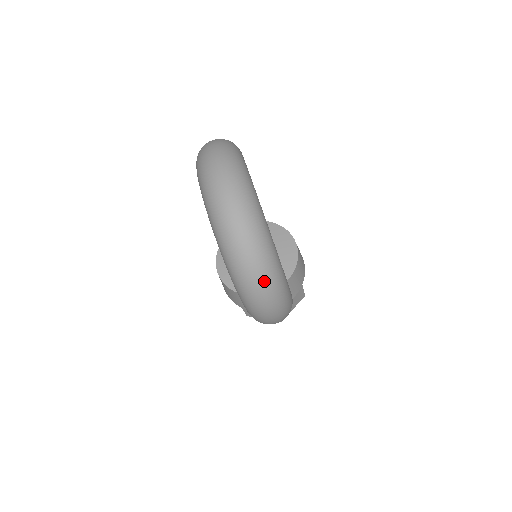
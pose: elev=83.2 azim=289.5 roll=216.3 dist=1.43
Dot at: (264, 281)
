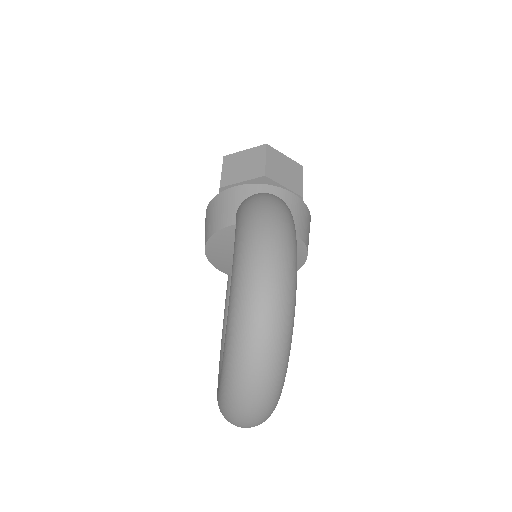
Dot at: occluded
